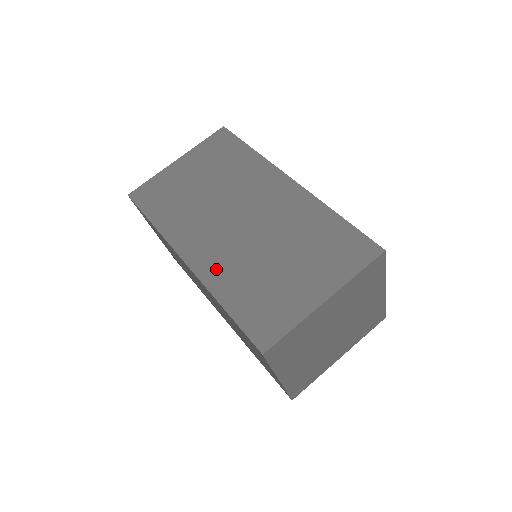
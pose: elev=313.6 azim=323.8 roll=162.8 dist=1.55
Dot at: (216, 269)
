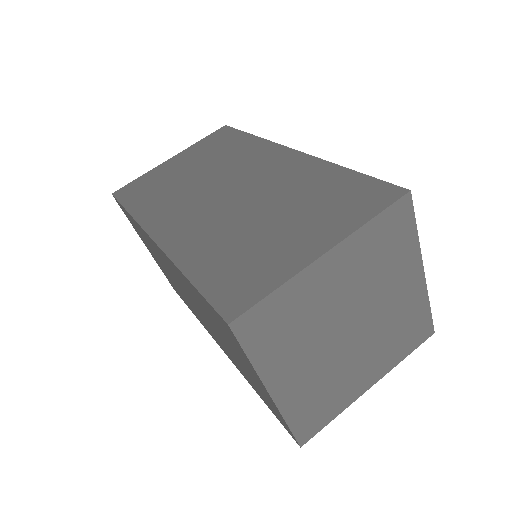
Dot at: (188, 241)
